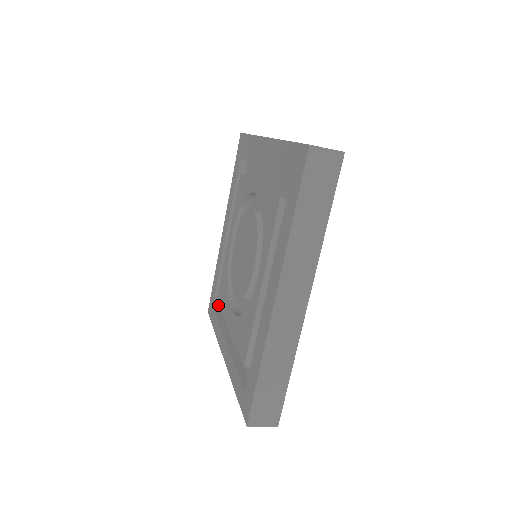
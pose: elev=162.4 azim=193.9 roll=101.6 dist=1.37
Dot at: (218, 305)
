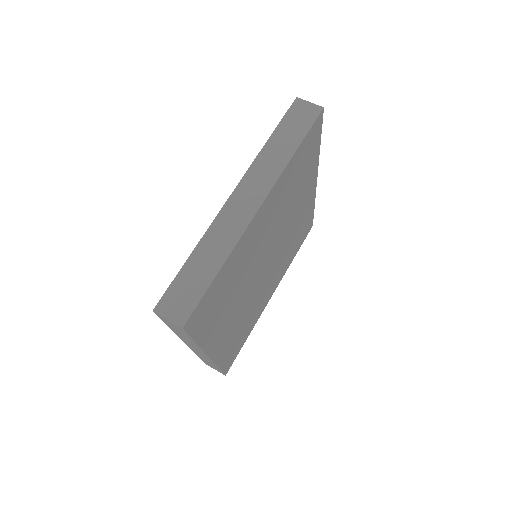
Dot at: occluded
